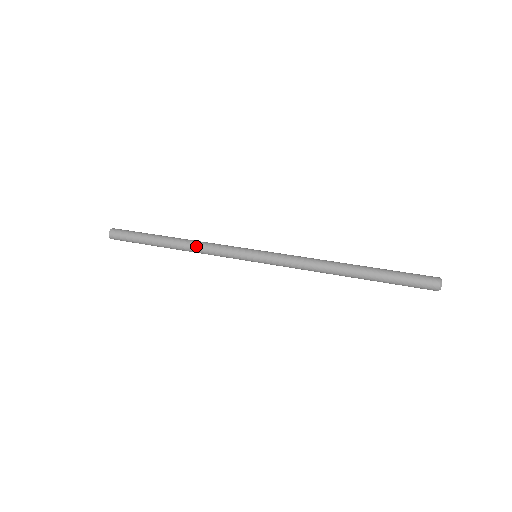
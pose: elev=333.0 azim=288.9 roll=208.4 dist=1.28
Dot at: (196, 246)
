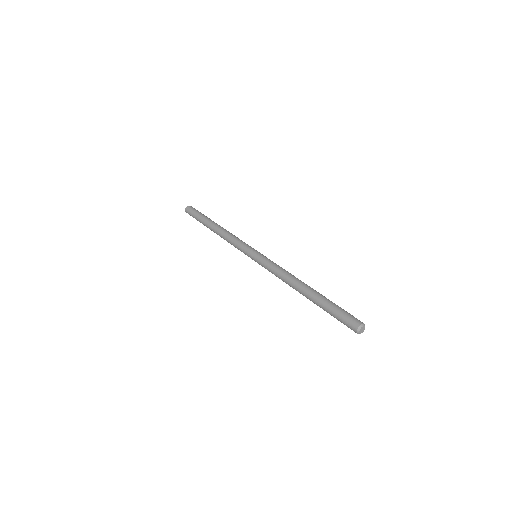
Dot at: (224, 236)
